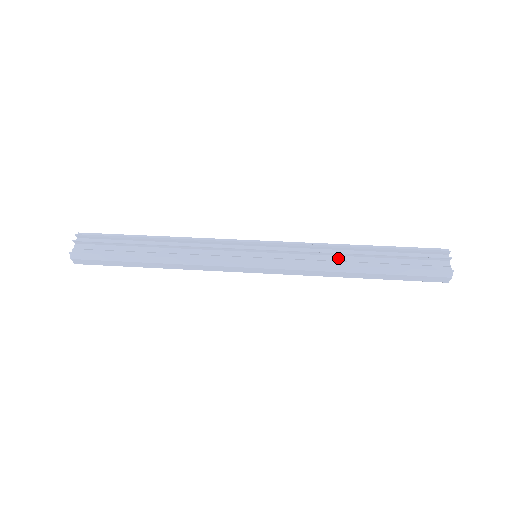
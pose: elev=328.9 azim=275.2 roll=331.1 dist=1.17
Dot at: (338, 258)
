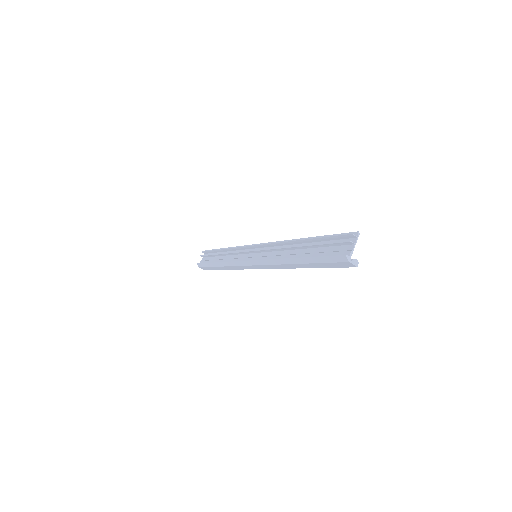
Dot at: (290, 252)
